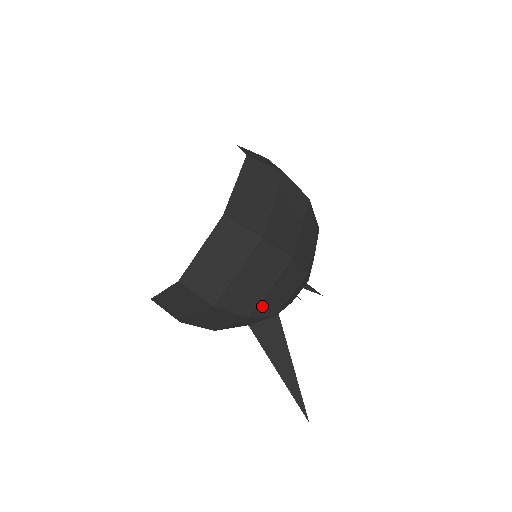
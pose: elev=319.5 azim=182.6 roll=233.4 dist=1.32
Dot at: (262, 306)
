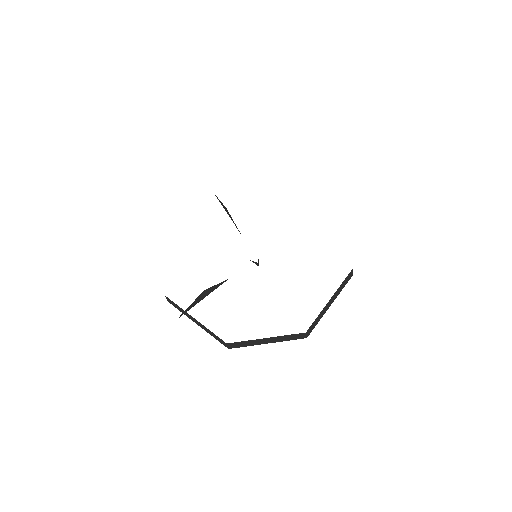
Dot at: occluded
